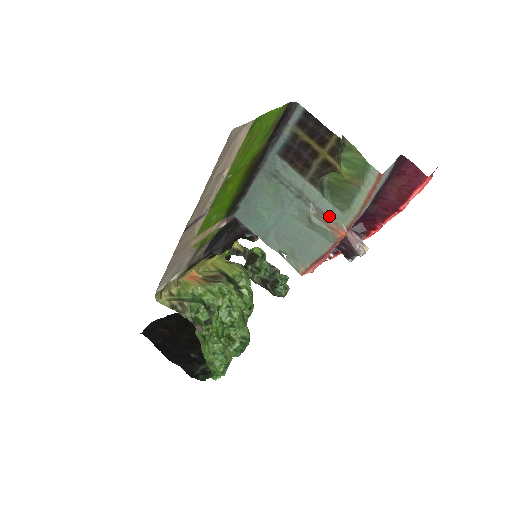
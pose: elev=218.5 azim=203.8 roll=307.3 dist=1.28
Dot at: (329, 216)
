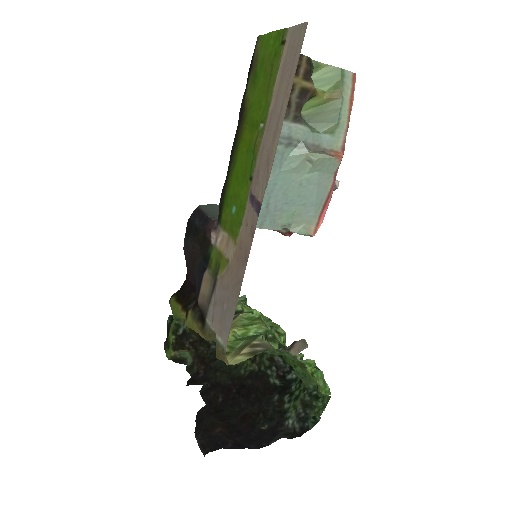
Dot at: (322, 147)
